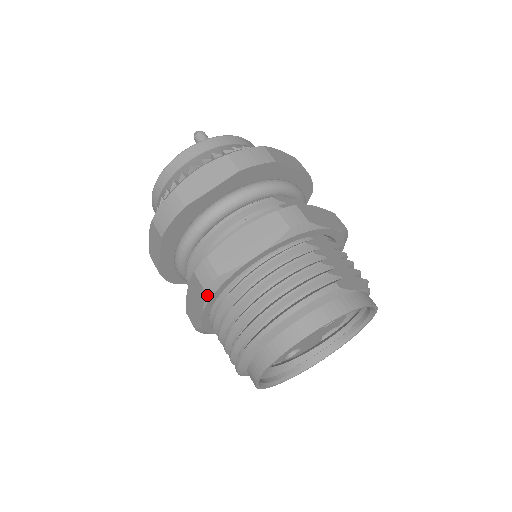
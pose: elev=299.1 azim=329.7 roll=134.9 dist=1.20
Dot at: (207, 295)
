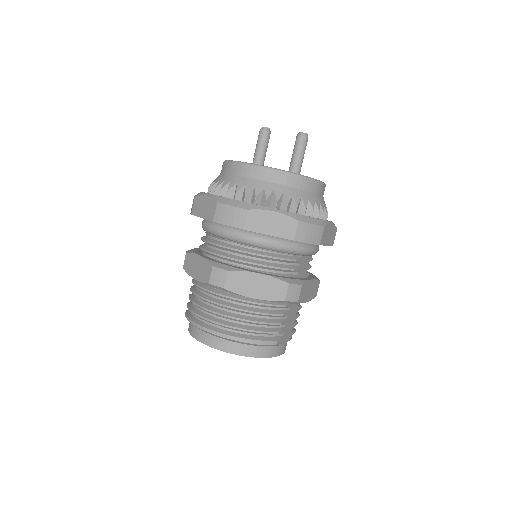
Dot at: (208, 284)
